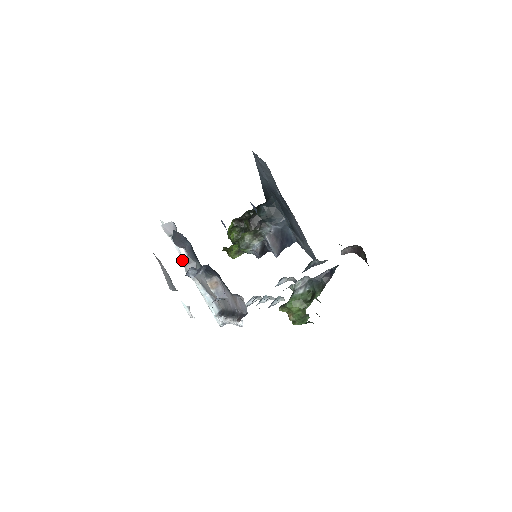
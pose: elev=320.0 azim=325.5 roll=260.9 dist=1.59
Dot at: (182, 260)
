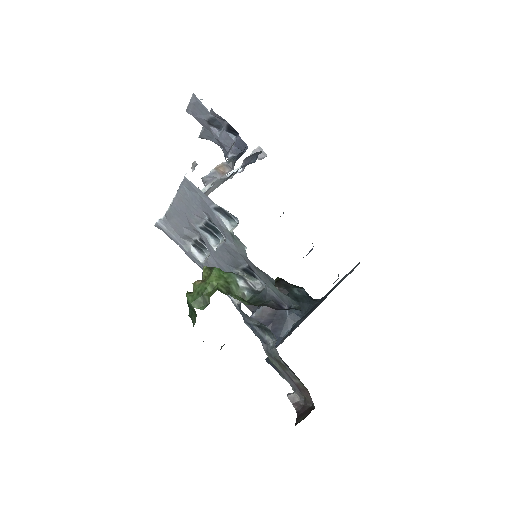
Dot at: occluded
